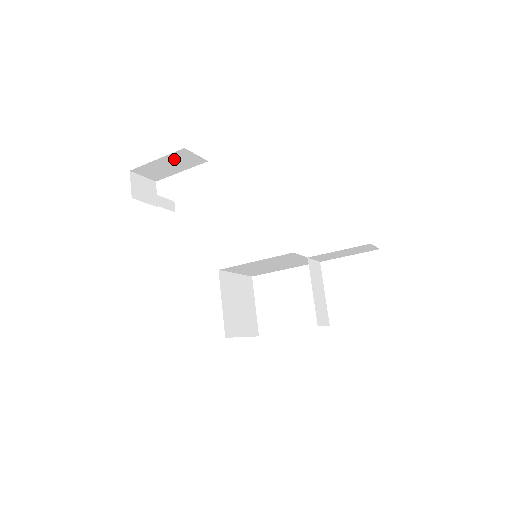
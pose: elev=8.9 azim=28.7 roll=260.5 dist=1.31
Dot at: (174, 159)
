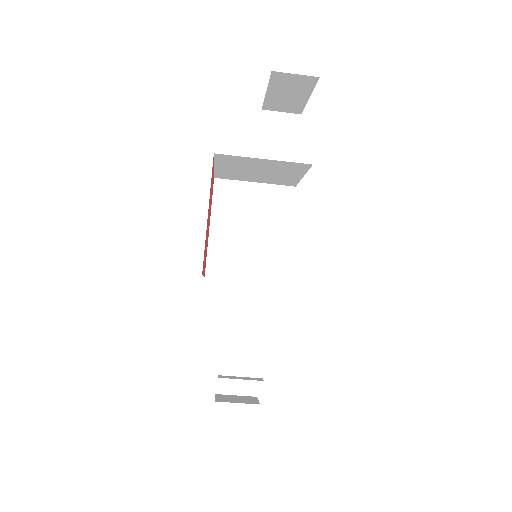
Dot at: (233, 343)
